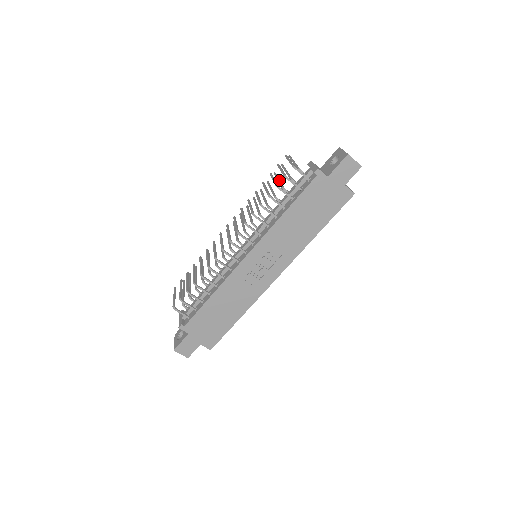
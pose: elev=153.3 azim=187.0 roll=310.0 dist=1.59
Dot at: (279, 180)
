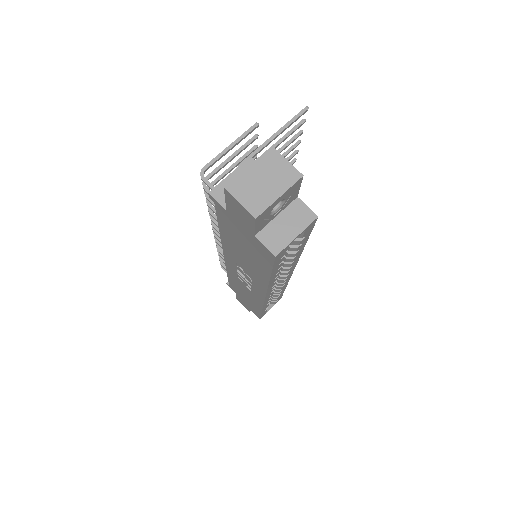
Dot at: occluded
